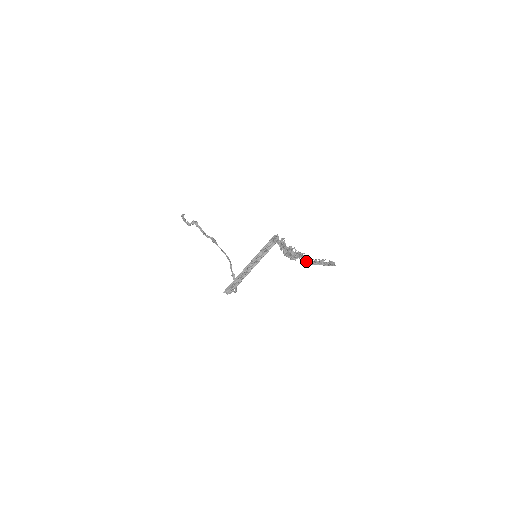
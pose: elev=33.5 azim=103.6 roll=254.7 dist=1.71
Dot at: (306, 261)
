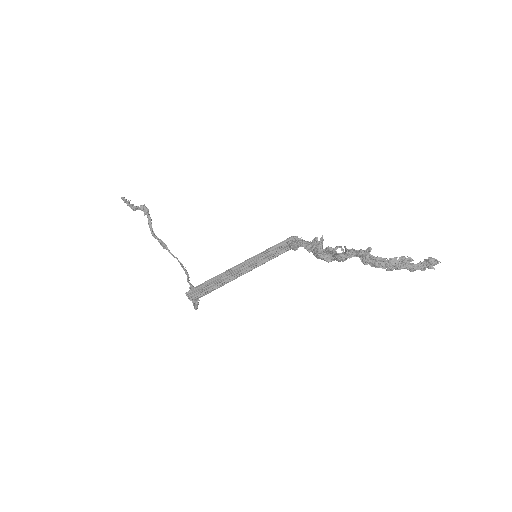
Dot at: (374, 258)
